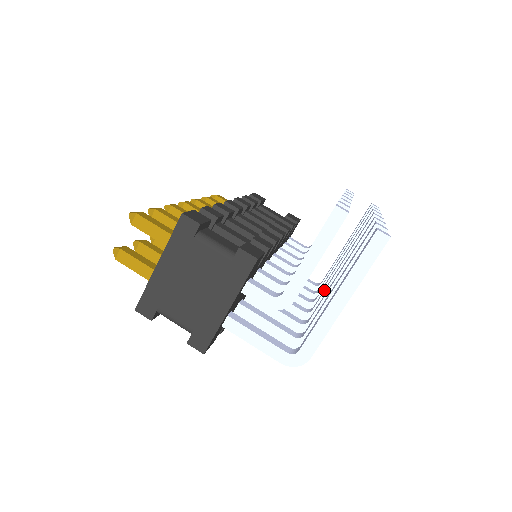
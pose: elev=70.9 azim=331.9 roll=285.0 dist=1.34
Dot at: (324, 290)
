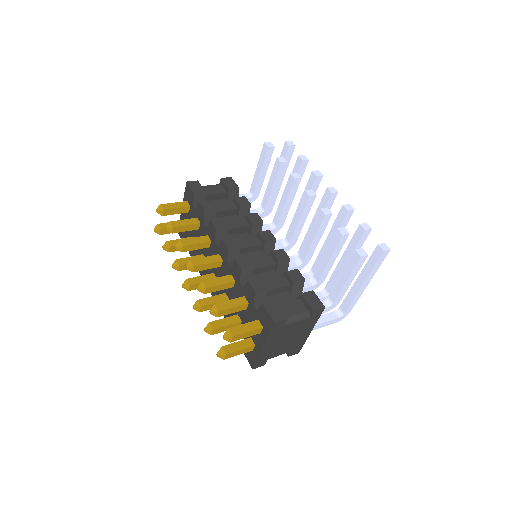
Dot at: occluded
